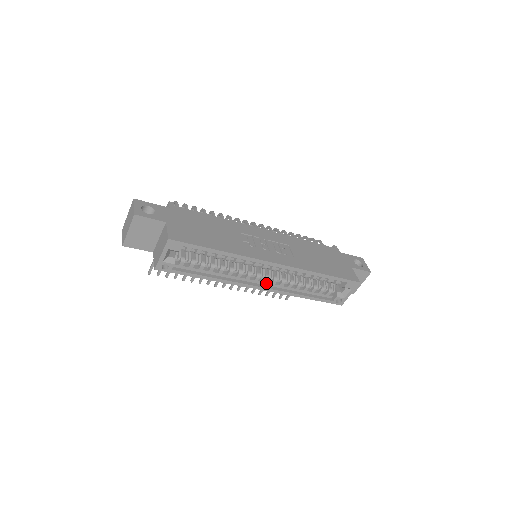
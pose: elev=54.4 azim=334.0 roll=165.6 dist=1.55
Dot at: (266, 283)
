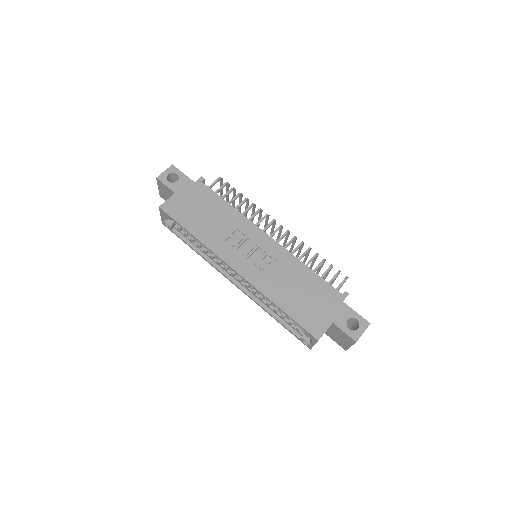
Dot at: (241, 283)
